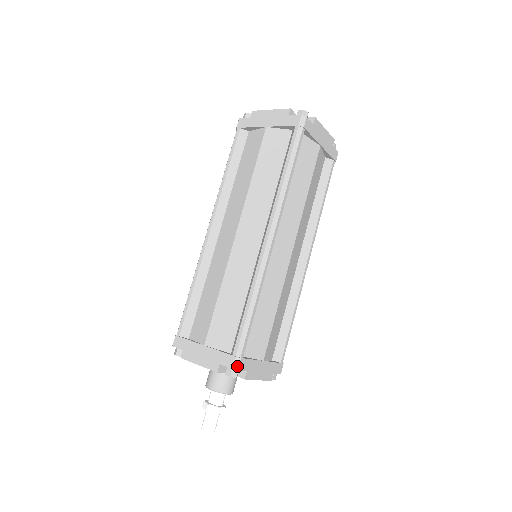
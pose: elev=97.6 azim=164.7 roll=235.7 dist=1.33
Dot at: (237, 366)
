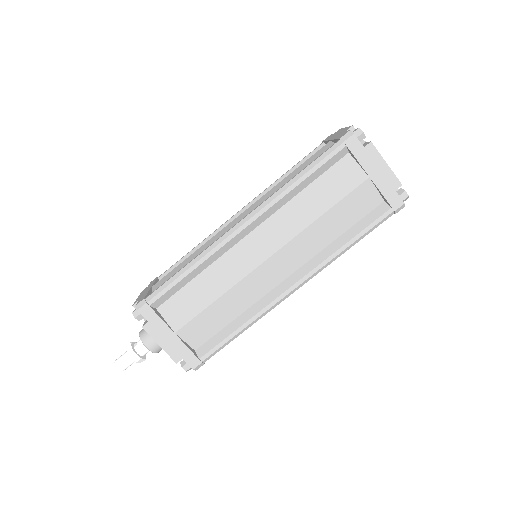
Dot at: (139, 307)
